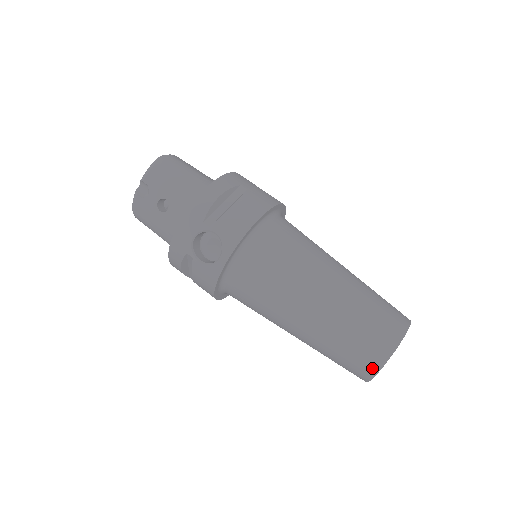
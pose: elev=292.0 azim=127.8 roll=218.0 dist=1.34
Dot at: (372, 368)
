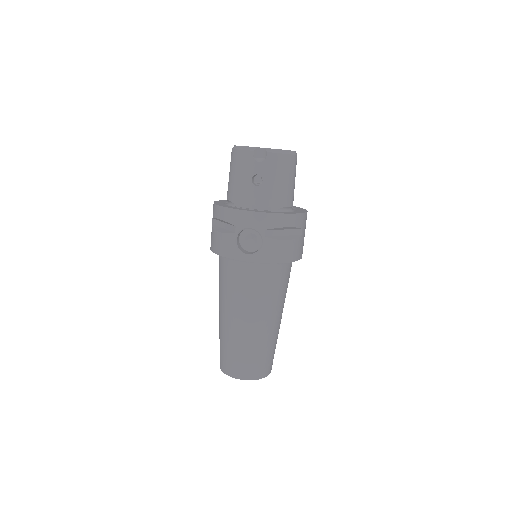
Dot at: (234, 374)
